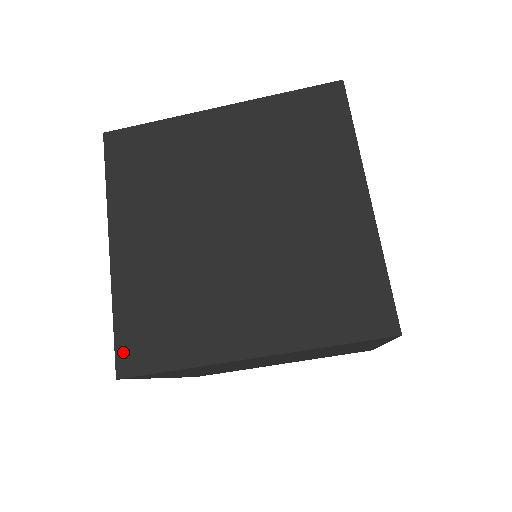
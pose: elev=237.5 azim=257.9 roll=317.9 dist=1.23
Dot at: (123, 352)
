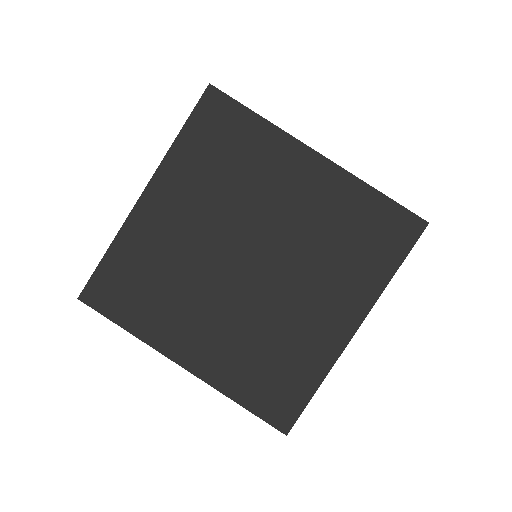
Dot at: (272, 417)
